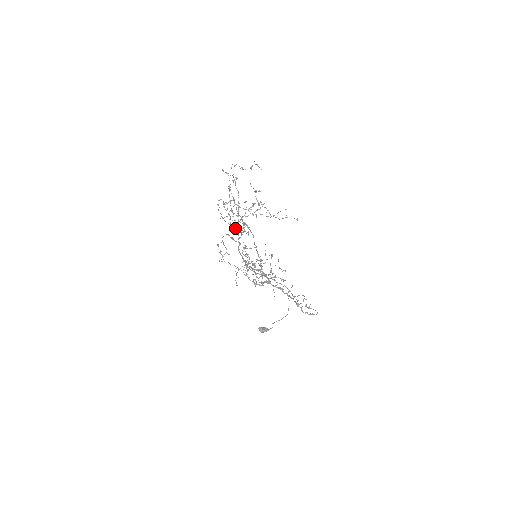
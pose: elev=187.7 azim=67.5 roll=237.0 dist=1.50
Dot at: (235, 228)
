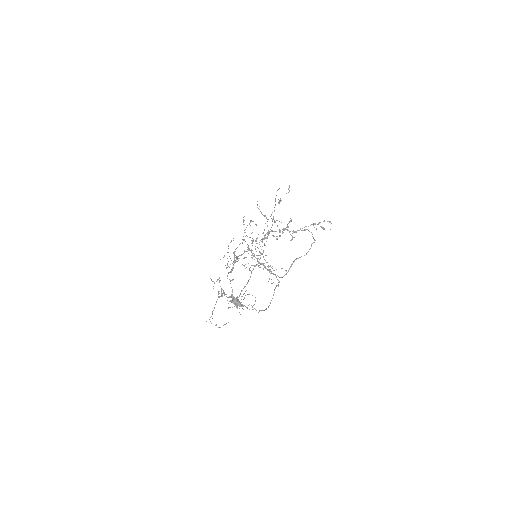
Dot at: (234, 259)
